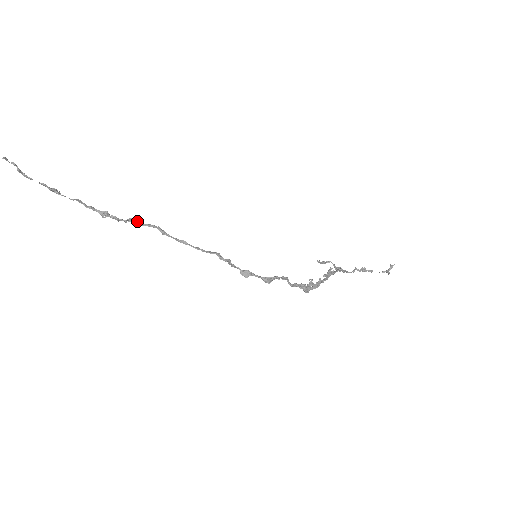
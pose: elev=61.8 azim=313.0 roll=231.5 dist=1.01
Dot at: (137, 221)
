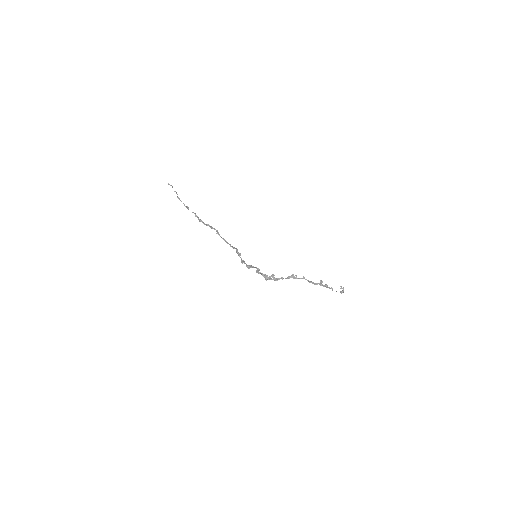
Dot at: (210, 226)
